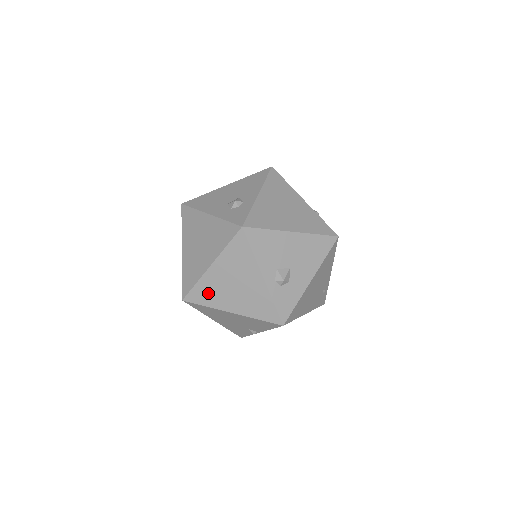
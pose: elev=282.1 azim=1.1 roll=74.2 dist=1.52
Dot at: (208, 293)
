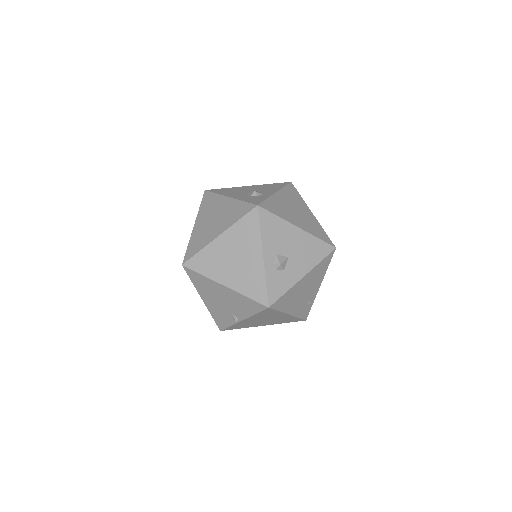
Dot at: (208, 262)
